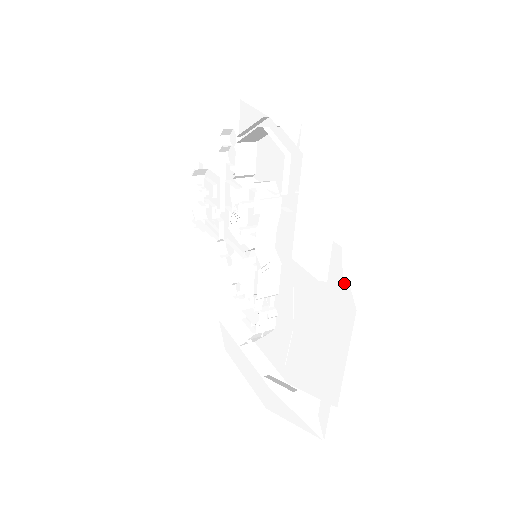
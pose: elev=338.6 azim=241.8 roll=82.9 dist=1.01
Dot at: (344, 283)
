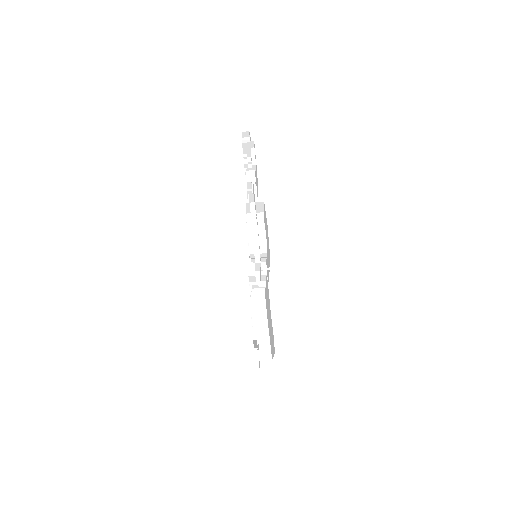
Dot at: occluded
